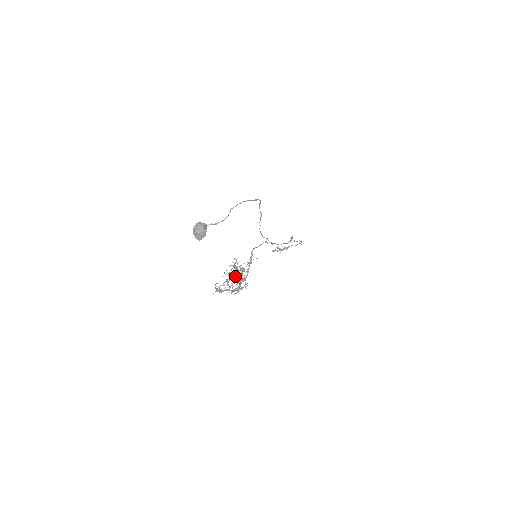
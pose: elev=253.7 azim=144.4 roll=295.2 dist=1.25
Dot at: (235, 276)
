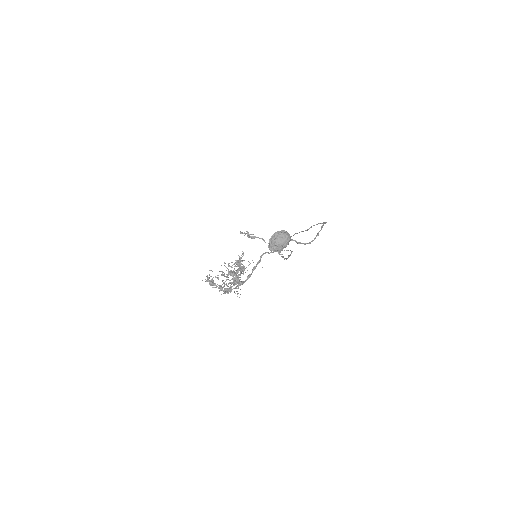
Dot at: (235, 275)
